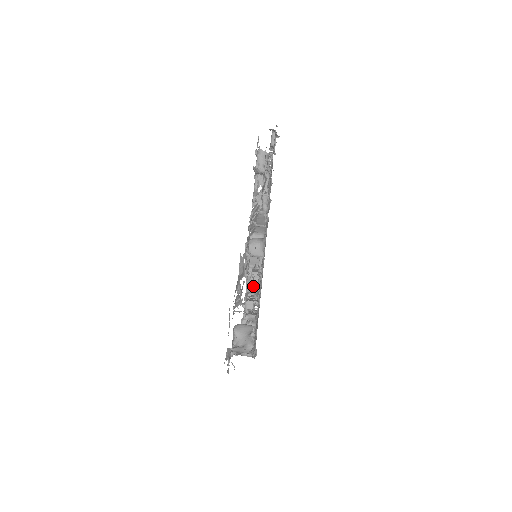
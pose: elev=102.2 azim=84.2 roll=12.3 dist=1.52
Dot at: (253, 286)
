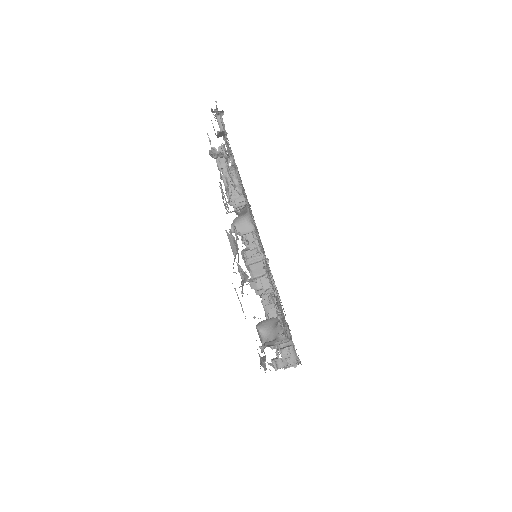
Dot at: (269, 296)
